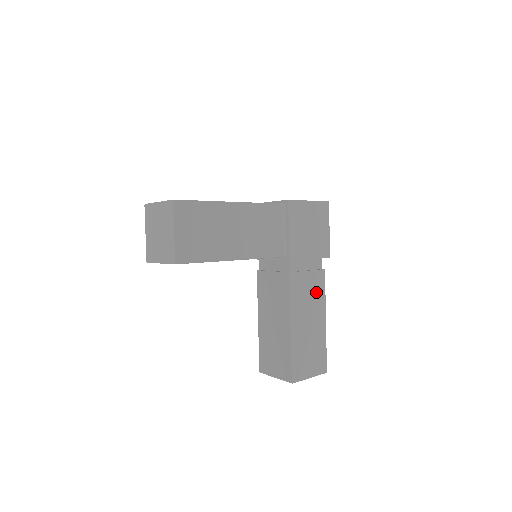
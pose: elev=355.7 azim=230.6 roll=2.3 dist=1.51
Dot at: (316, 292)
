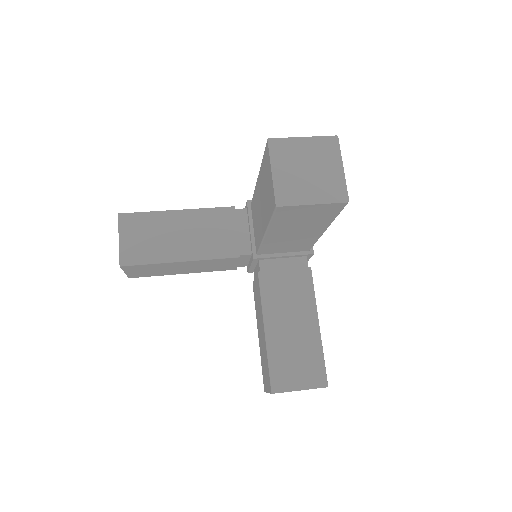
Dot at: occluded
